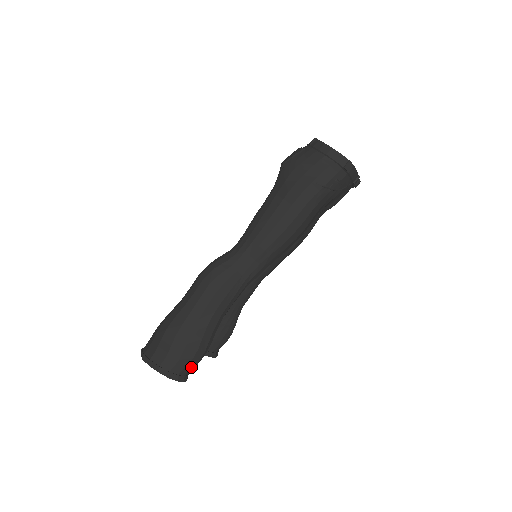
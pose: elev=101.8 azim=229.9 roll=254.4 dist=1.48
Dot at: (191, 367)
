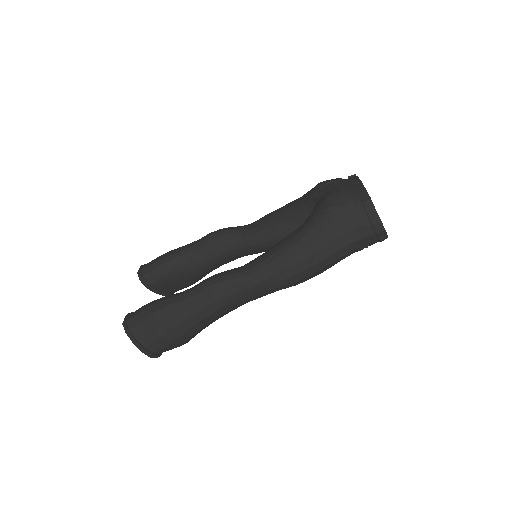
Dot at: (171, 349)
